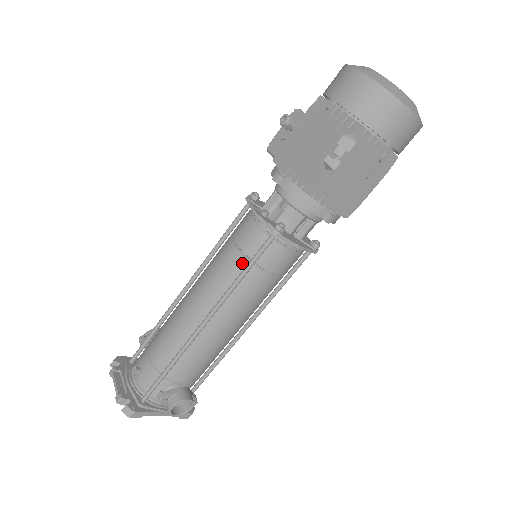
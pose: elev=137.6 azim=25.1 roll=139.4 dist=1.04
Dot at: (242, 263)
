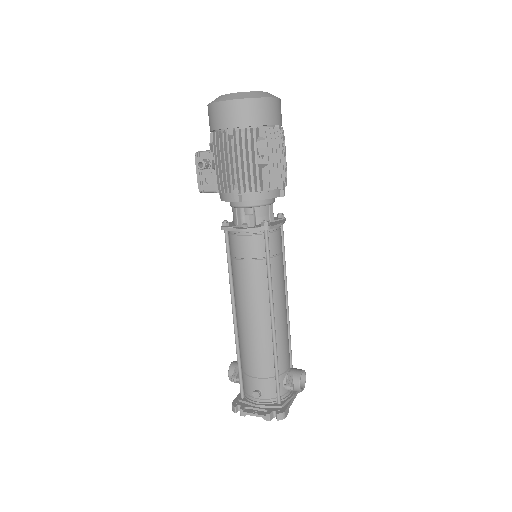
Dot at: (262, 265)
